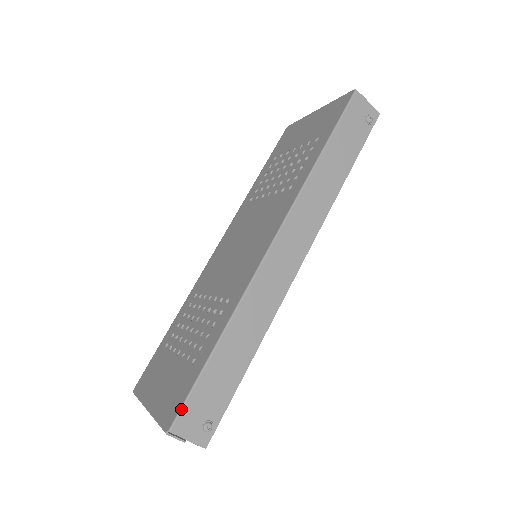
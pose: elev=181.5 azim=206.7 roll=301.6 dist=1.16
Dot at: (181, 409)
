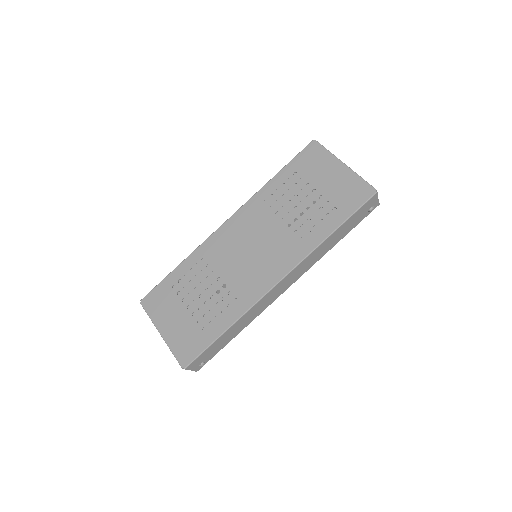
Dot at: (195, 360)
